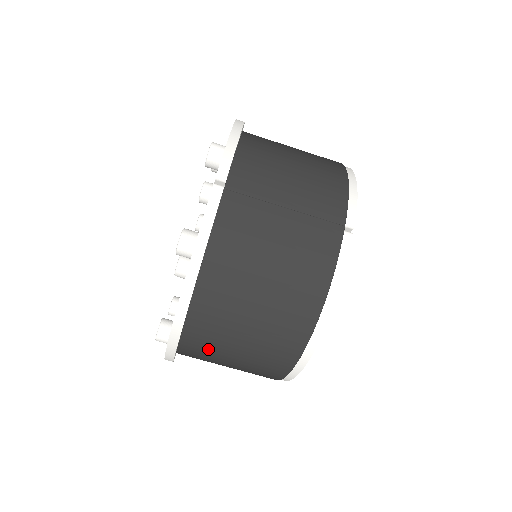
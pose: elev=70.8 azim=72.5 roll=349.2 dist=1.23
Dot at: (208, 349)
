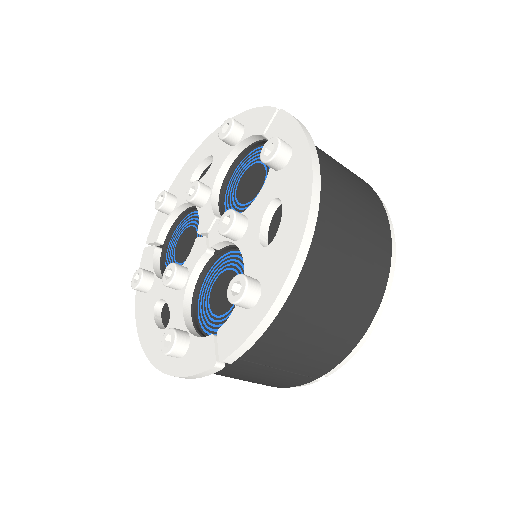
Dot at: occluded
